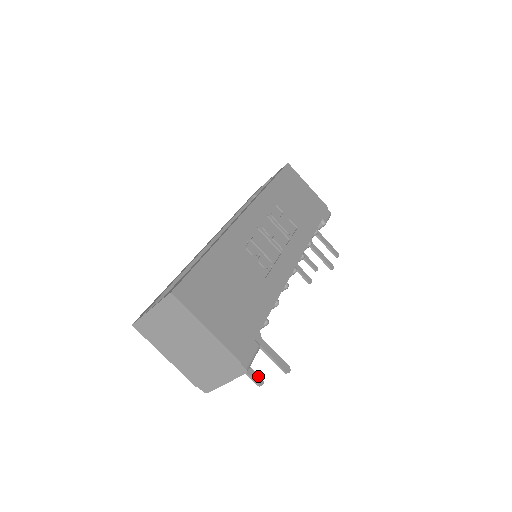
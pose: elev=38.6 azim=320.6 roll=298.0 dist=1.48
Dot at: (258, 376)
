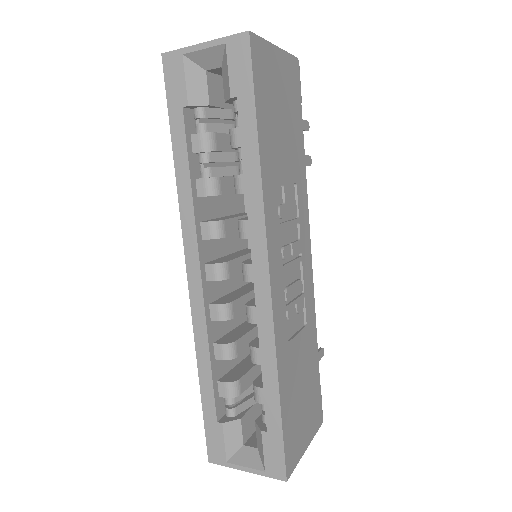
Dot at: occluded
